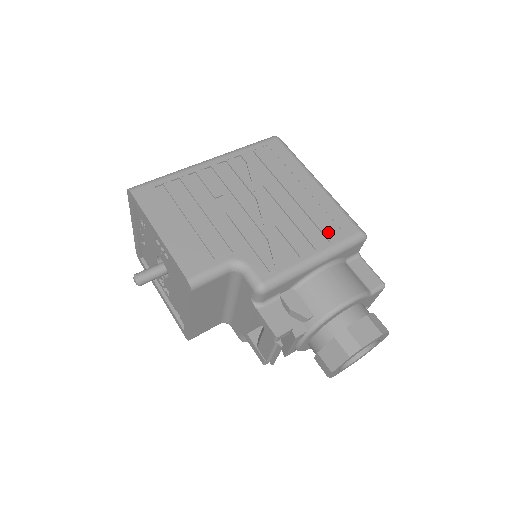
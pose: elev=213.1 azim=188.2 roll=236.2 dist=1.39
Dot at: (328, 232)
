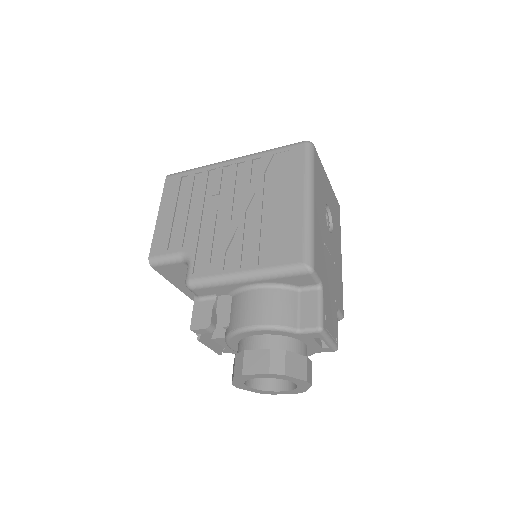
Dot at: (273, 253)
